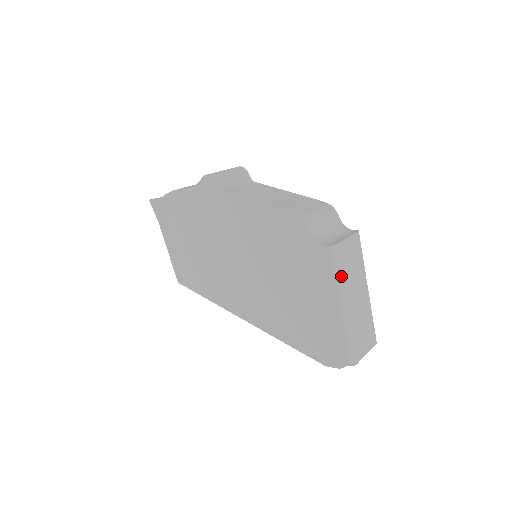
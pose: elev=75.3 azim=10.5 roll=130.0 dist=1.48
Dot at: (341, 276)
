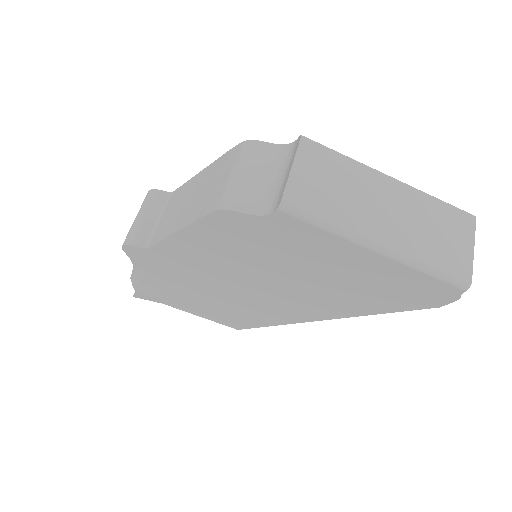
Dot at: (333, 220)
